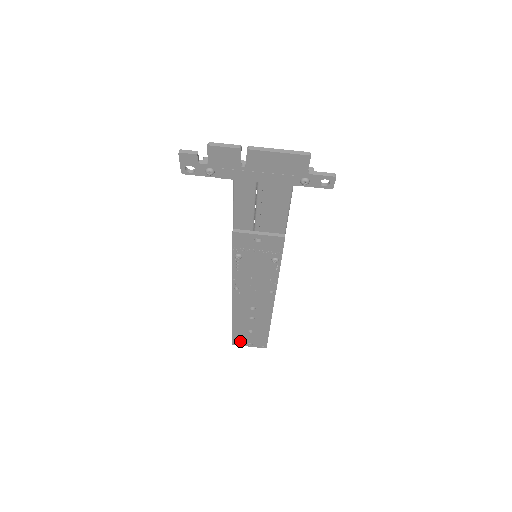
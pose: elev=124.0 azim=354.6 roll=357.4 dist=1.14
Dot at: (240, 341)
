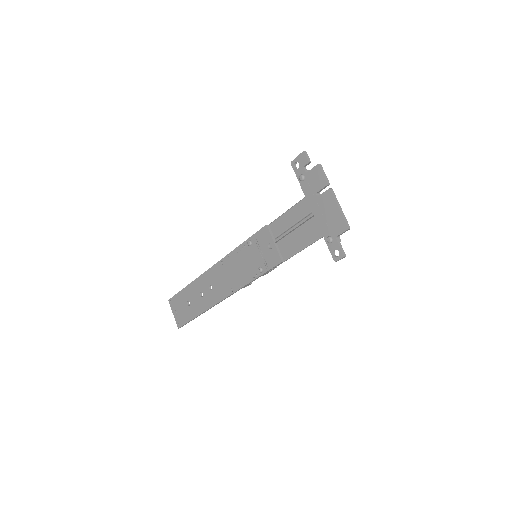
Dot at: (175, 303)
